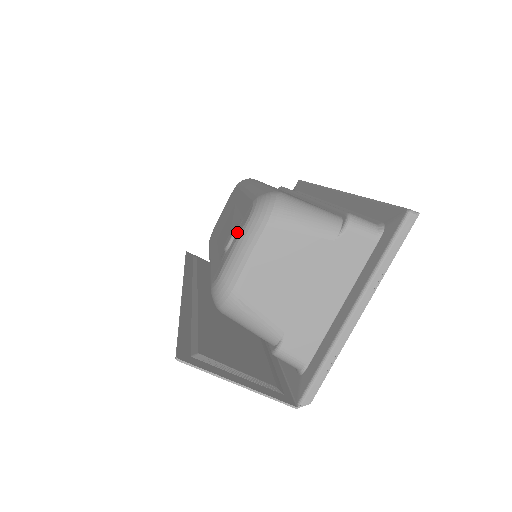
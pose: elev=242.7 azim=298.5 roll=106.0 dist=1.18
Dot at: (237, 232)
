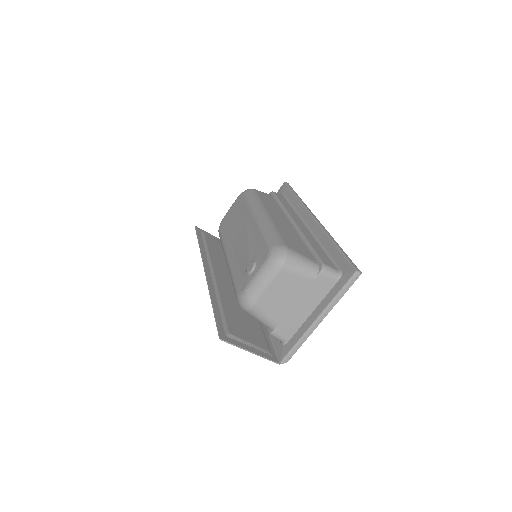
Dot at: (257, 266)
